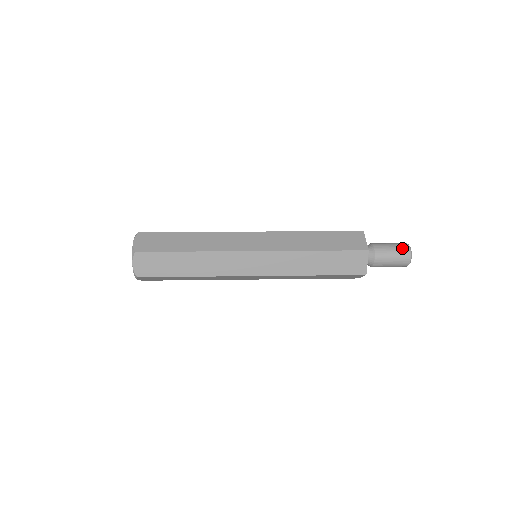
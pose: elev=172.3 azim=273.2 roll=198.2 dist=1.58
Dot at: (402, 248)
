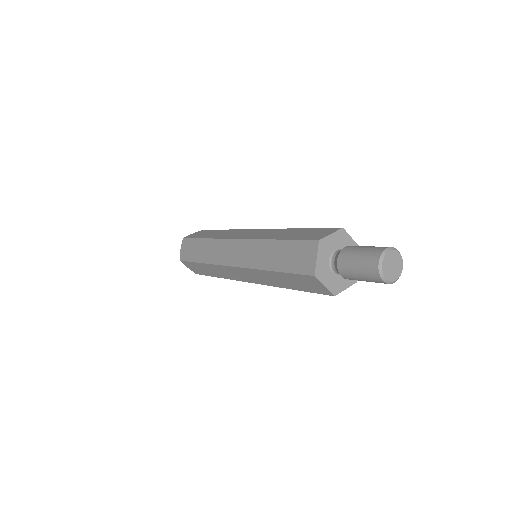
Dot at: (368, 265)
